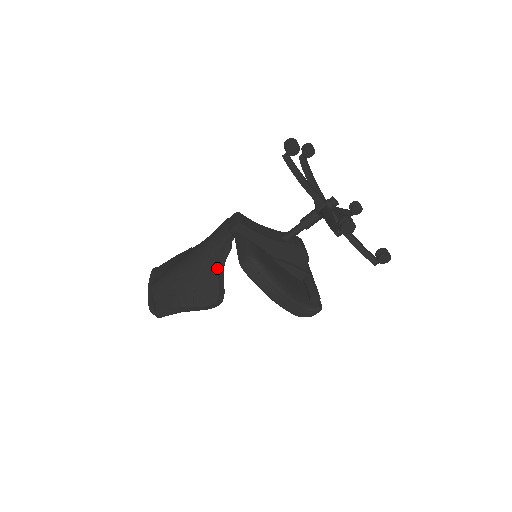
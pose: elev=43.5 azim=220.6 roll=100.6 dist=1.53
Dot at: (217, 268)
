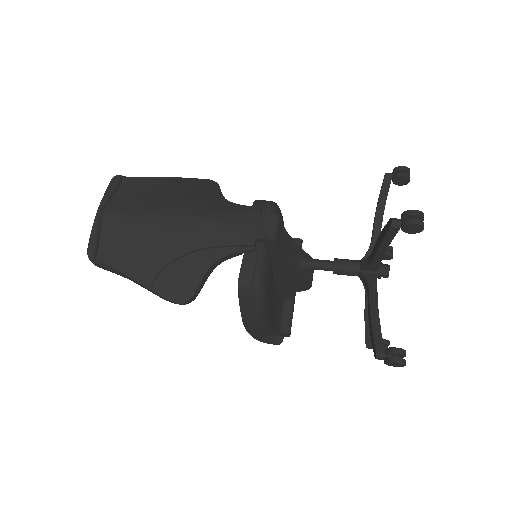
Dot at: (209, 266)
